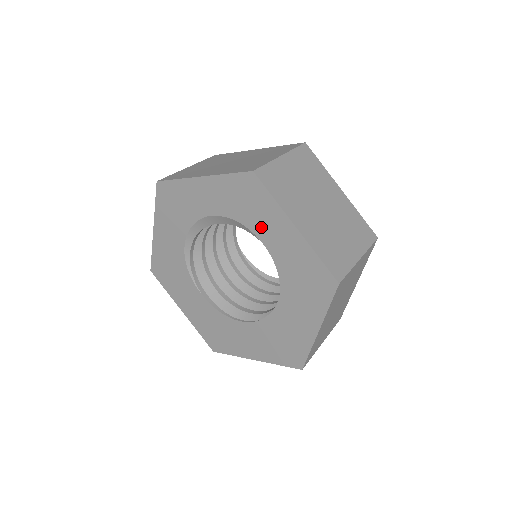
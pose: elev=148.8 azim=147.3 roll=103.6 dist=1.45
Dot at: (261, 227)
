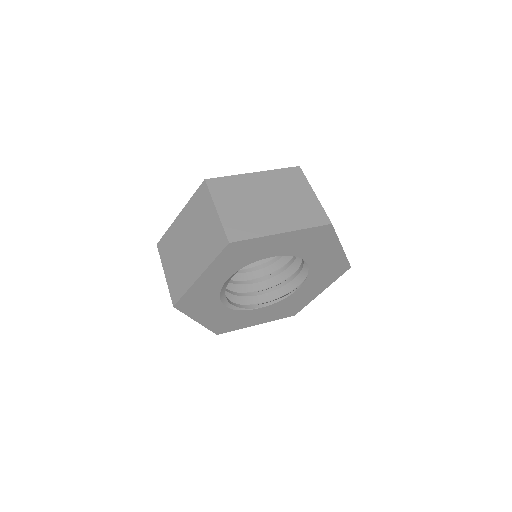
Dot at: (262, 254)
